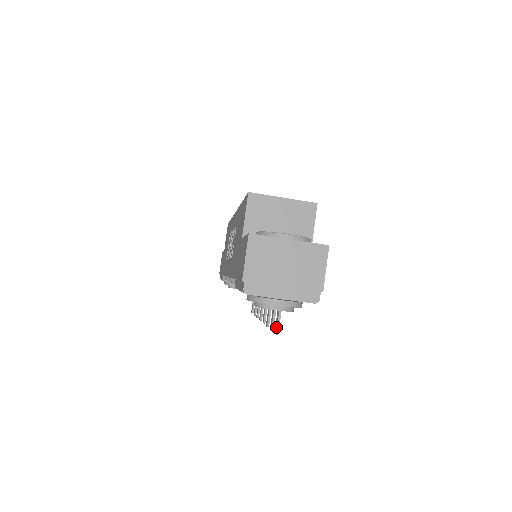
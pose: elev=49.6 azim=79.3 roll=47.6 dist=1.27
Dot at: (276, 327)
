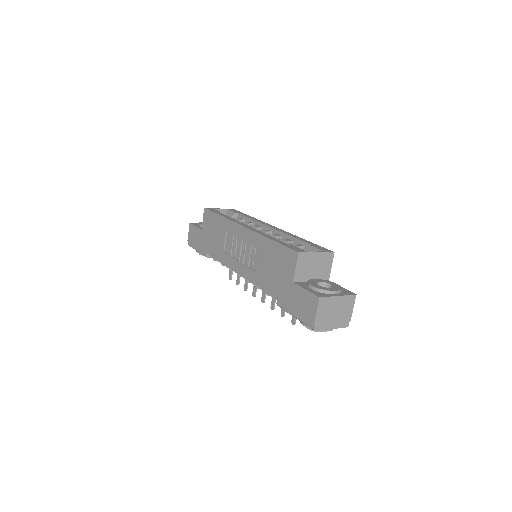
Dot at: (294, 321)
